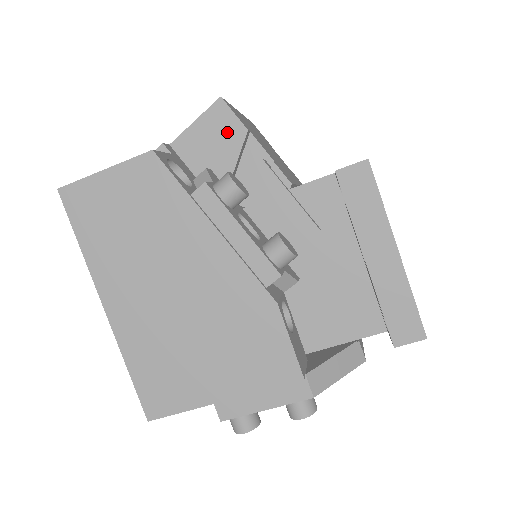
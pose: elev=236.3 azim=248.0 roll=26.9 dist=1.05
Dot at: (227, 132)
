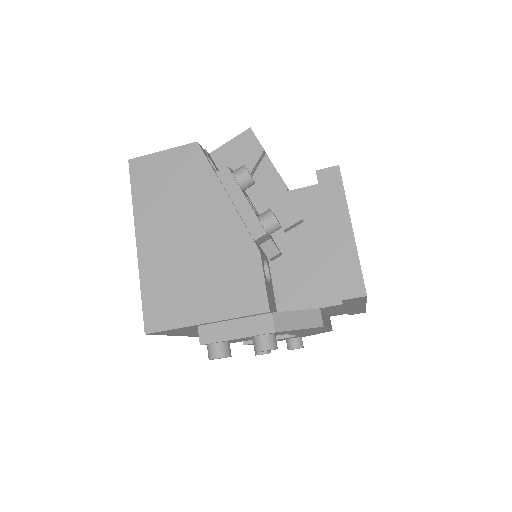
Dot at: (250, 150)
